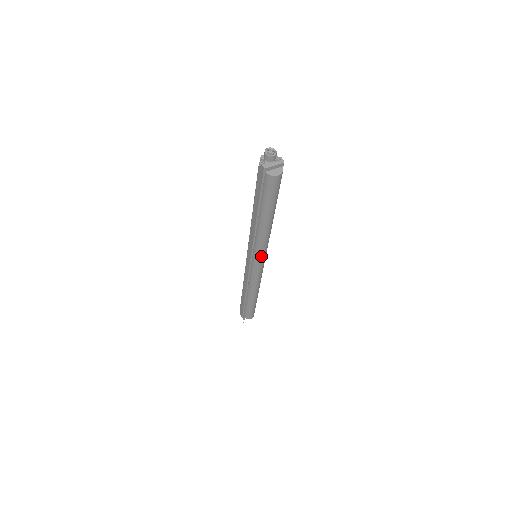
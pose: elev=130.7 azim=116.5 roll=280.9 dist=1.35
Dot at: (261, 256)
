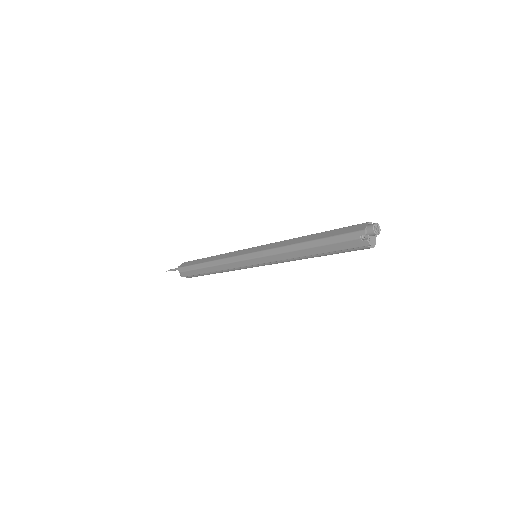
Dot at: occluded
